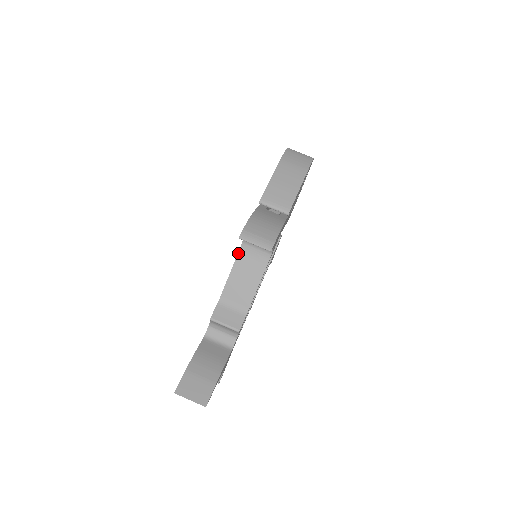
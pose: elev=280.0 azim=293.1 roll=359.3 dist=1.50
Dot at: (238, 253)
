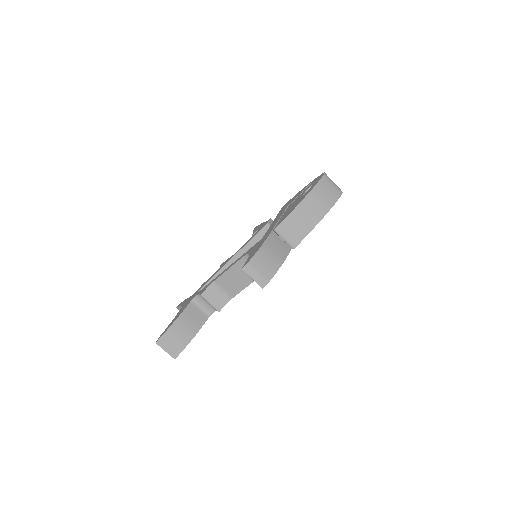
Dot at: (240, 259)
